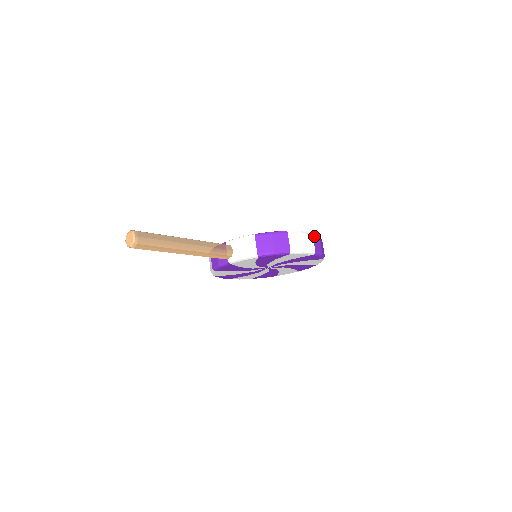
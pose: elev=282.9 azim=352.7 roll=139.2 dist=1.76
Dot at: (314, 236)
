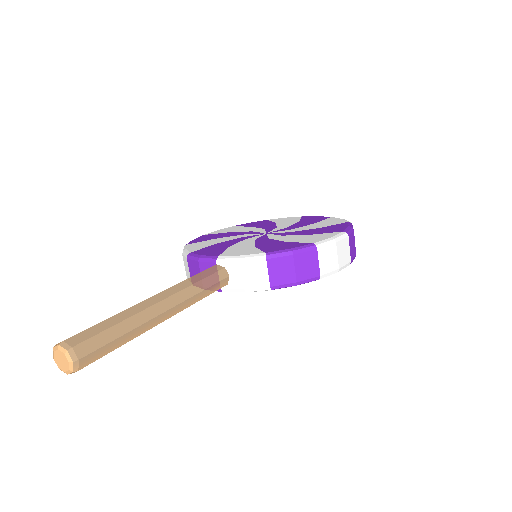
Dot at: (349, 236)
